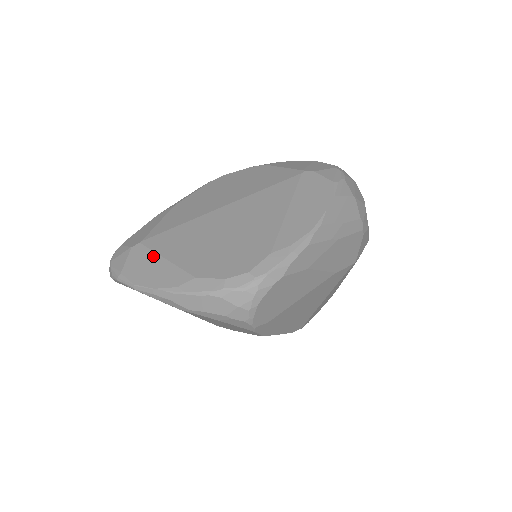
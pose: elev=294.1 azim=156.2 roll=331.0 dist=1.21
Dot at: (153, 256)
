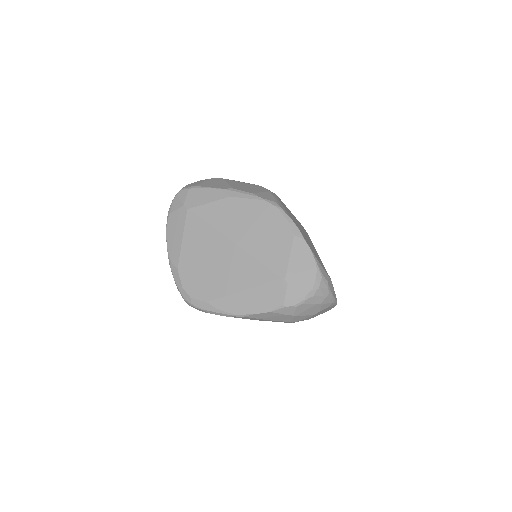
Dot at: (182, 228)
